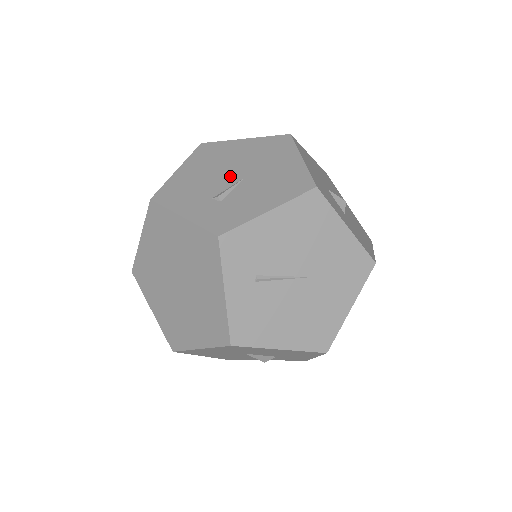
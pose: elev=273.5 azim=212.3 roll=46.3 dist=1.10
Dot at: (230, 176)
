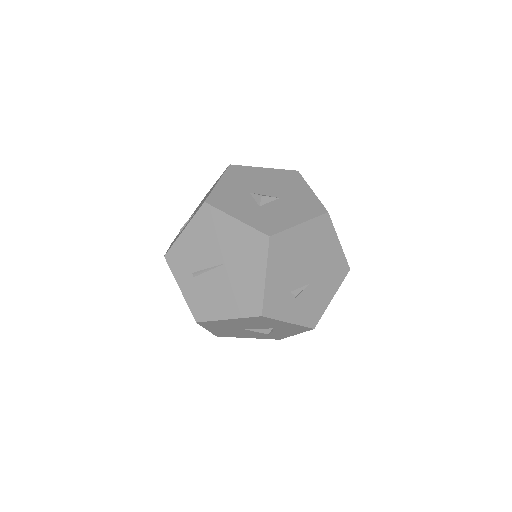
Dot at: occluded
